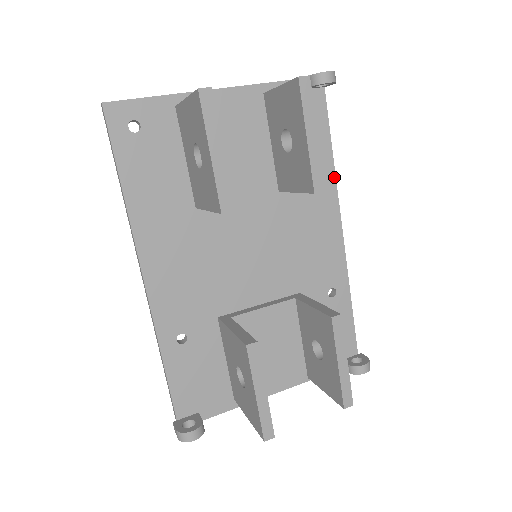
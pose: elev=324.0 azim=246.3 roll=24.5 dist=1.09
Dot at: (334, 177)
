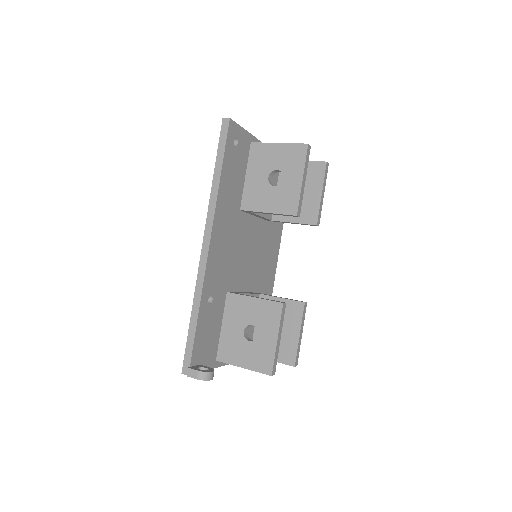
Dot at: occluded
